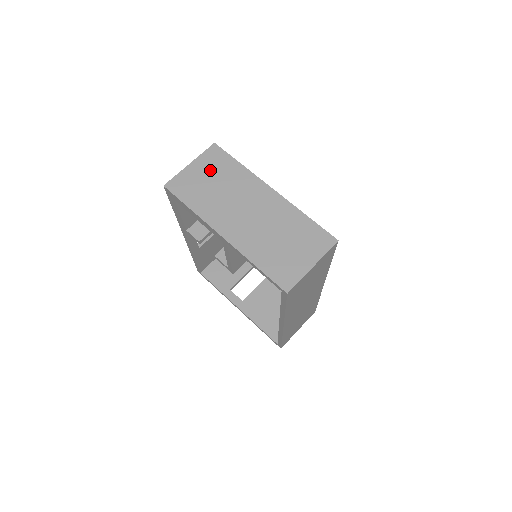
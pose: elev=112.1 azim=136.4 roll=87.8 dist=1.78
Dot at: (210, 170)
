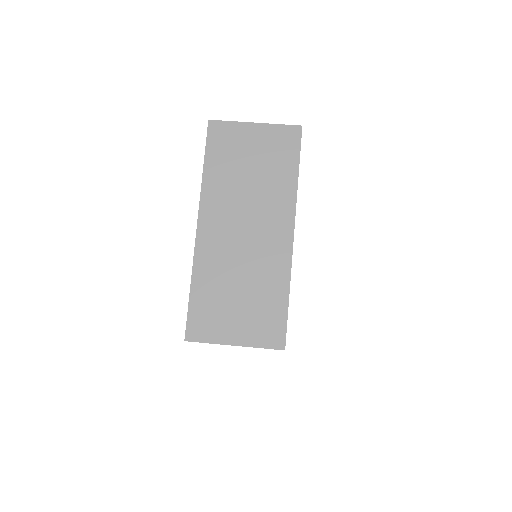
Dot at: (264, 150)
